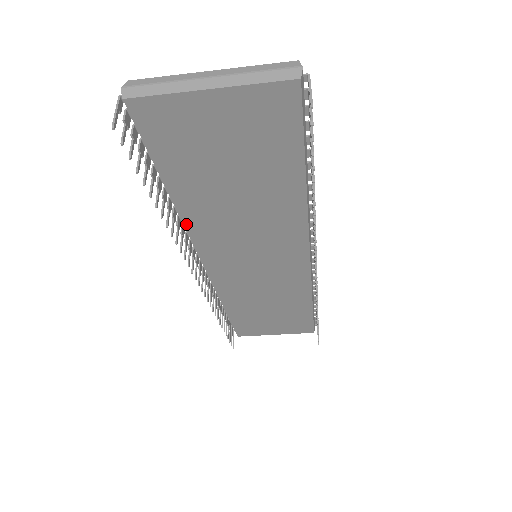
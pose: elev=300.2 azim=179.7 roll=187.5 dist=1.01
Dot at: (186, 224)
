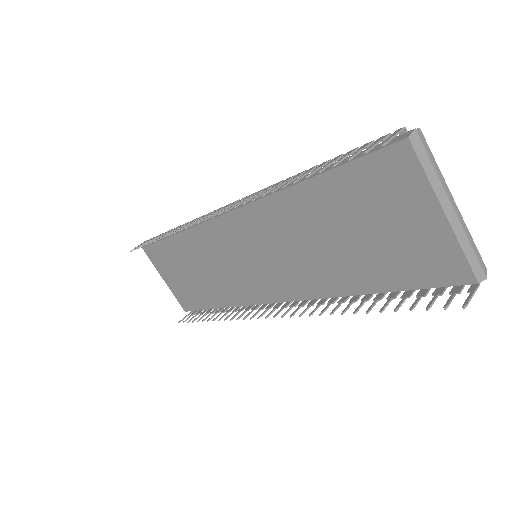
Dot at: (272, 197)
